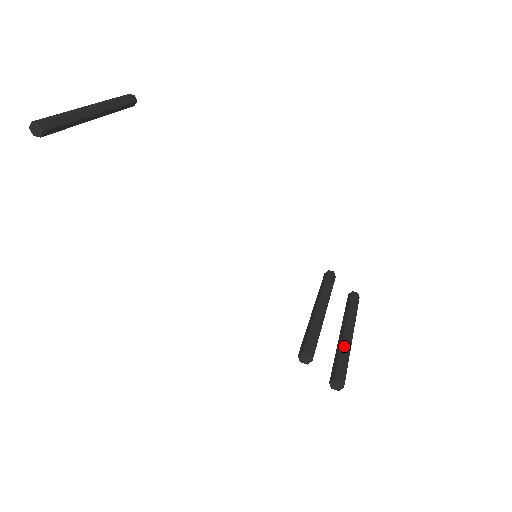
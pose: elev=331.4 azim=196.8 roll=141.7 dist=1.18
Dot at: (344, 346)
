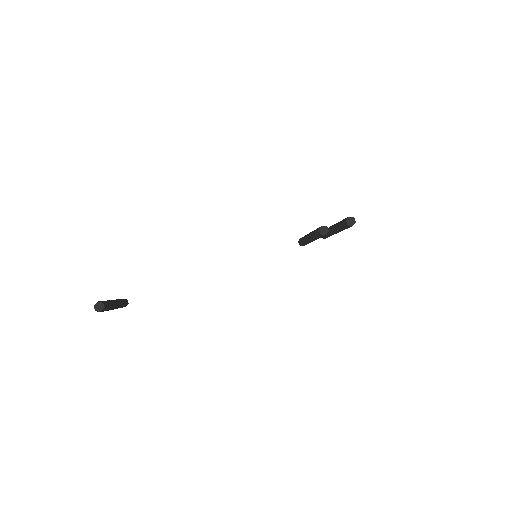
Dot at: (337, 224)
